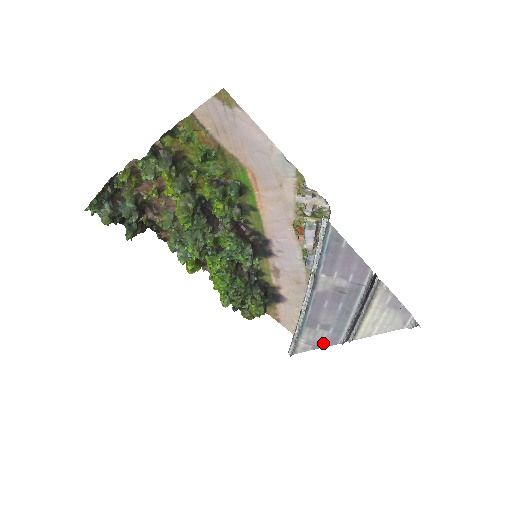
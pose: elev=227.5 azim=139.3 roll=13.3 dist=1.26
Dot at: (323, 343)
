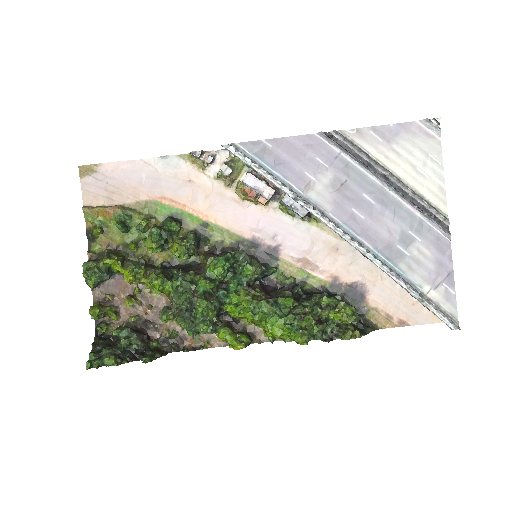
Dot at: (442, 263)
